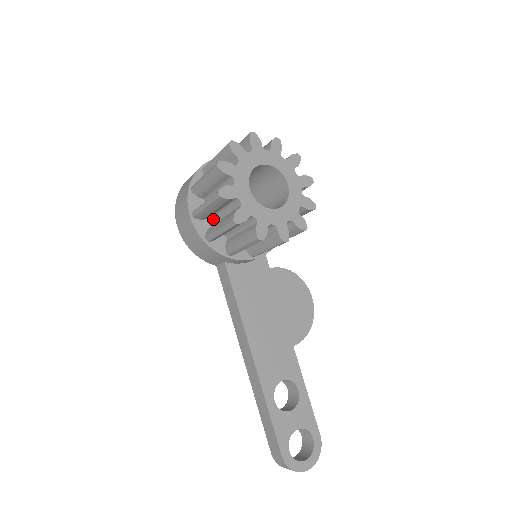
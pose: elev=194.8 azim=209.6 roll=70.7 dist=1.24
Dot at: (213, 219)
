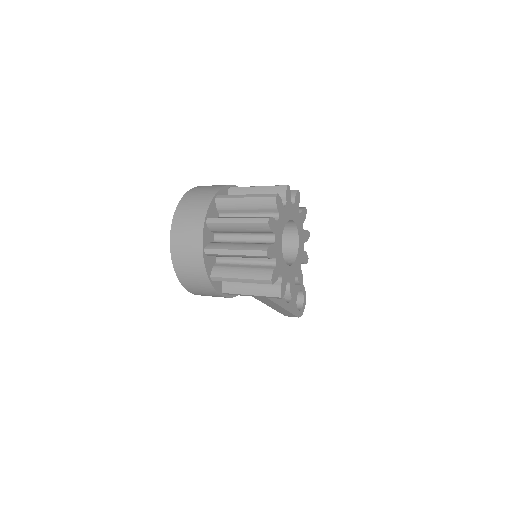
Dot at: occluded
